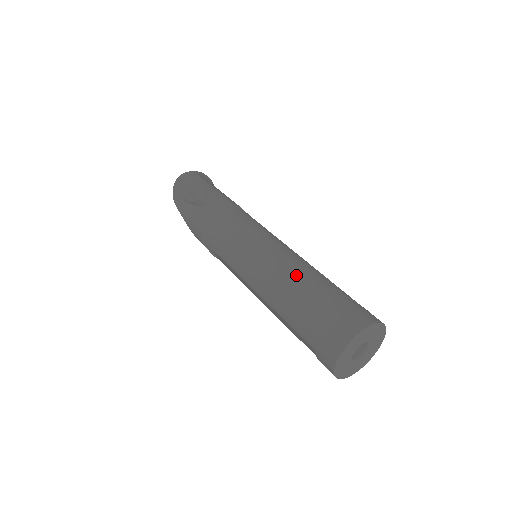
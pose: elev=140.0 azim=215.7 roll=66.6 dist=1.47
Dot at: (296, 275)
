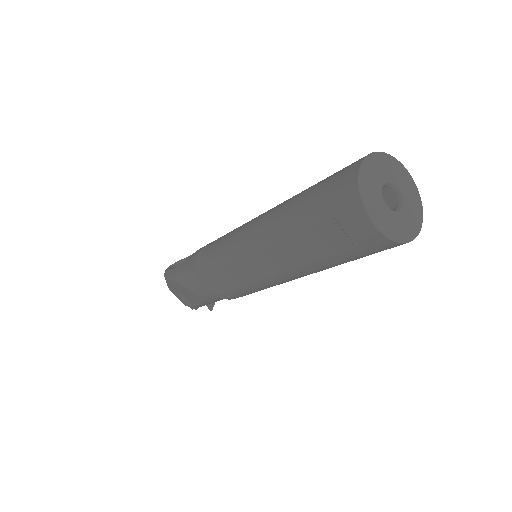
Dot at: occluded
